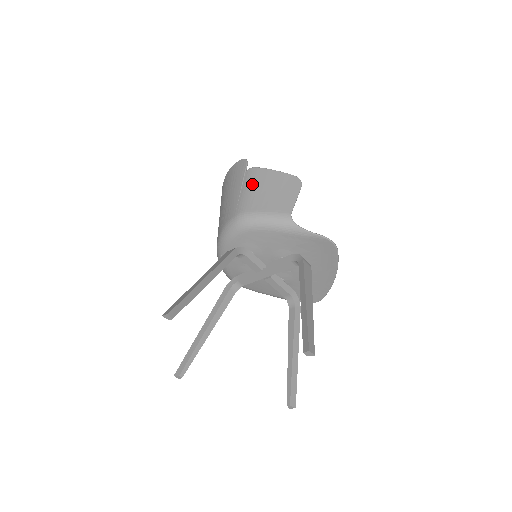
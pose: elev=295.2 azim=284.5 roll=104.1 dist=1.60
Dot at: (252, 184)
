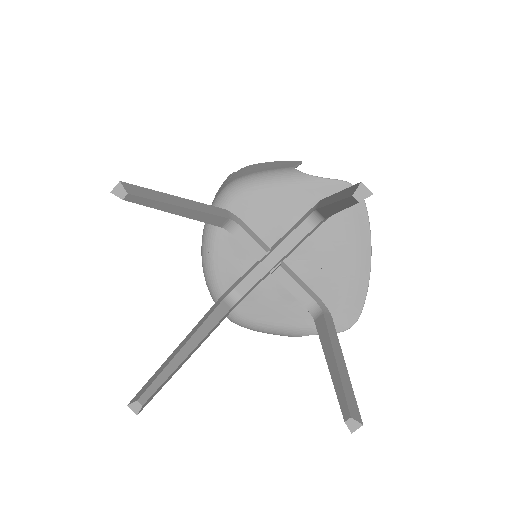
Dot at: (242, 171)
